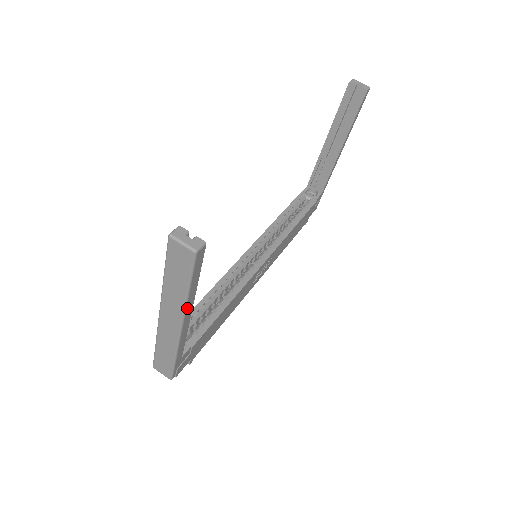
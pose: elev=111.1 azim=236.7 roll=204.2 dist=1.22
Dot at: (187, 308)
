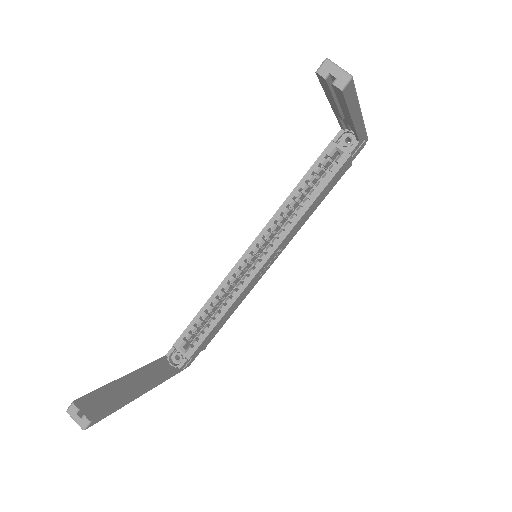
Dot at: (132, 400)
